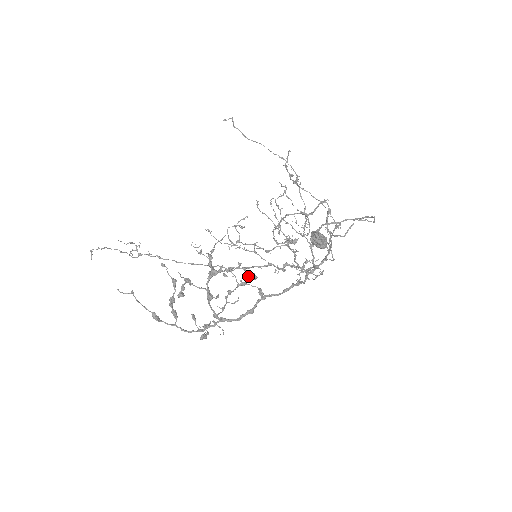
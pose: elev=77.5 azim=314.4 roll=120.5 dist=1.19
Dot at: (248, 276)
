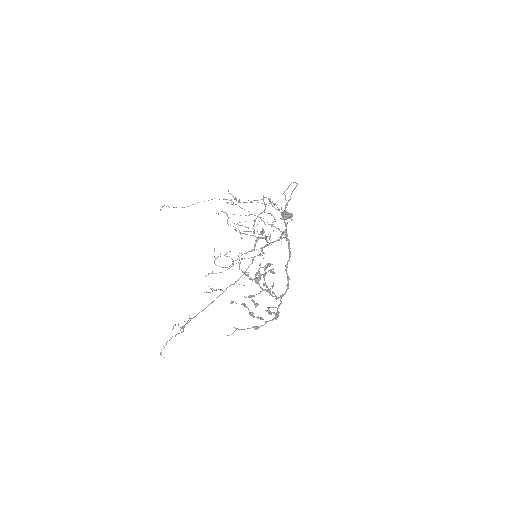
Dot at: (266, 267)
